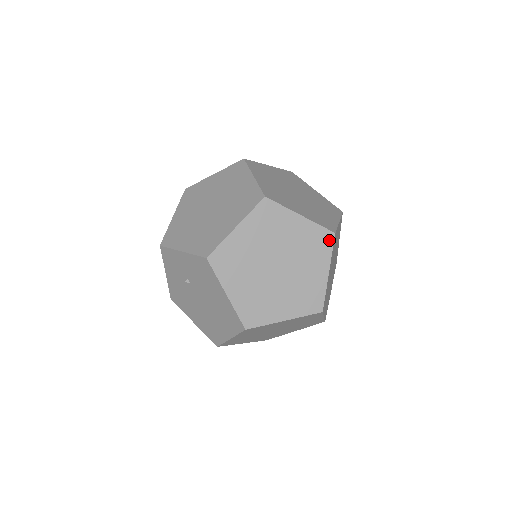
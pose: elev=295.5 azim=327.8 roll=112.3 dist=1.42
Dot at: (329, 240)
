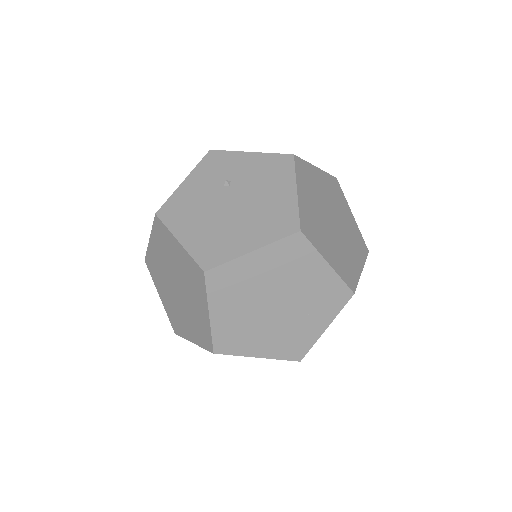
Dot at: (365, 251)
